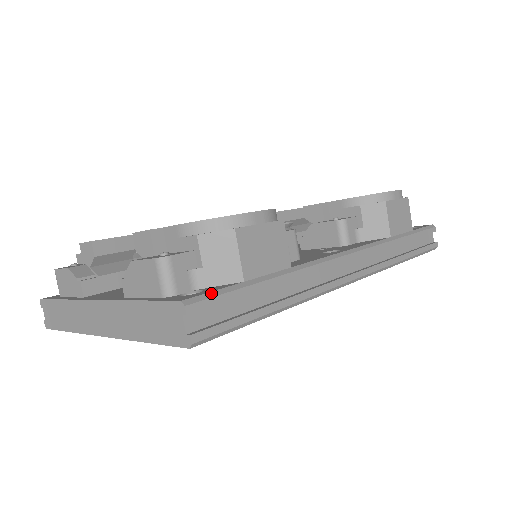
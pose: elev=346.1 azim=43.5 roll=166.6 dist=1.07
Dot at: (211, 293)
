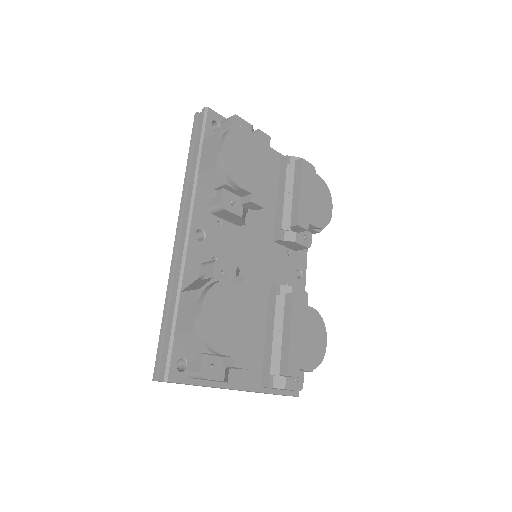
Dot at: occluded
